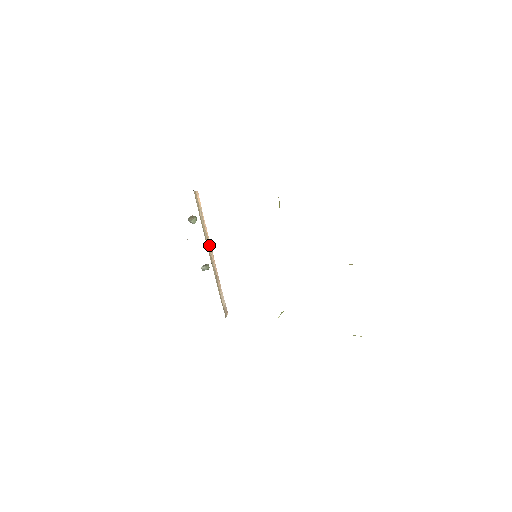
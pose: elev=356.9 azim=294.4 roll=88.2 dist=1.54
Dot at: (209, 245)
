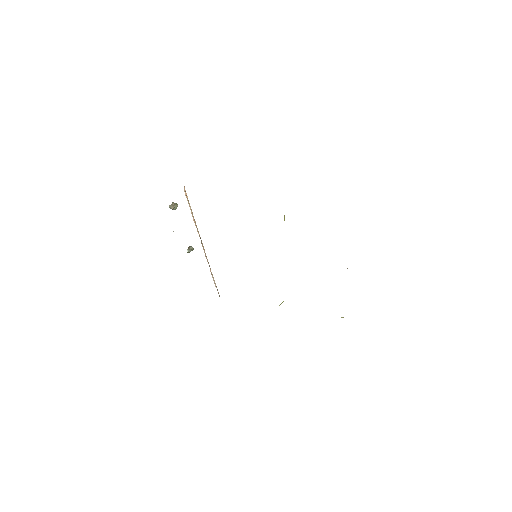
Dot at: occluded
